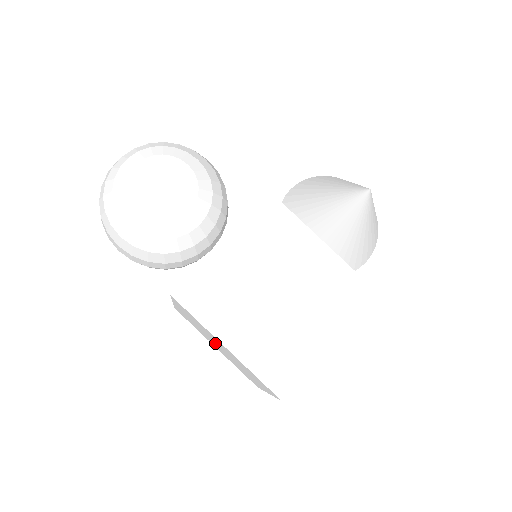
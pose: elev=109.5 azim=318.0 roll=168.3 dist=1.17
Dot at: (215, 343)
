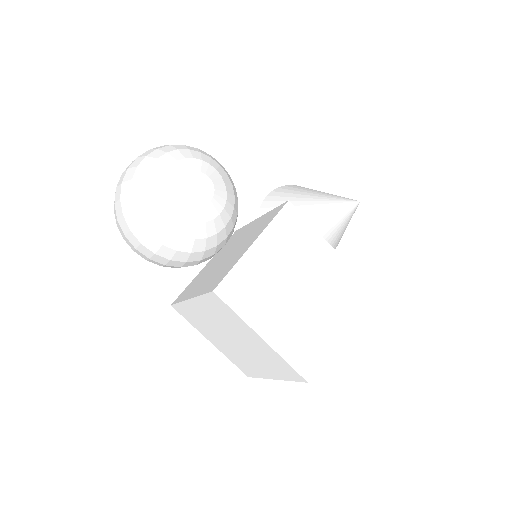
Dot at: (227, 337)
